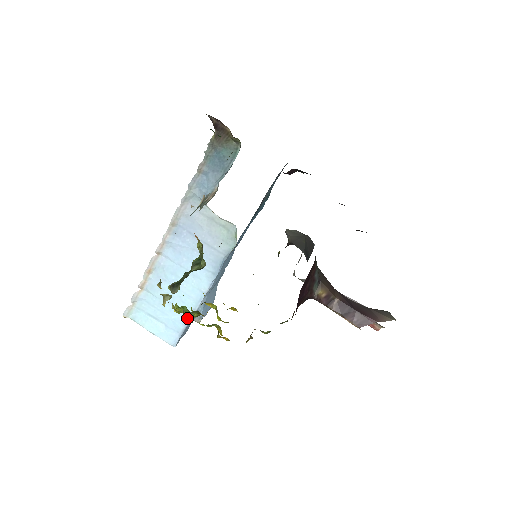
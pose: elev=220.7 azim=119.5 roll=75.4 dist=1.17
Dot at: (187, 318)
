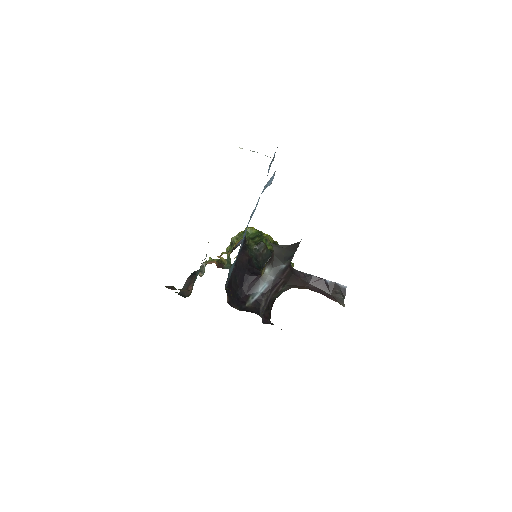
Dot at: occluded
